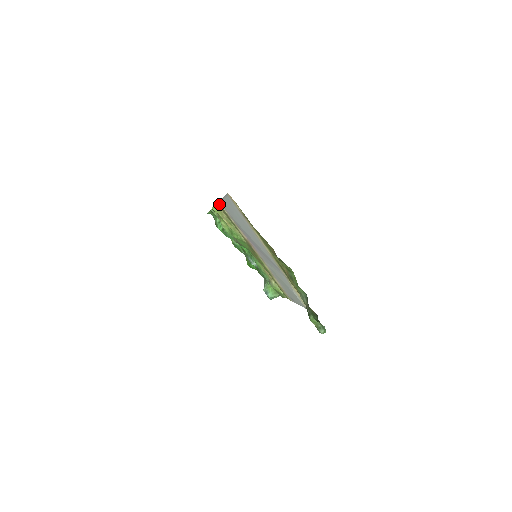
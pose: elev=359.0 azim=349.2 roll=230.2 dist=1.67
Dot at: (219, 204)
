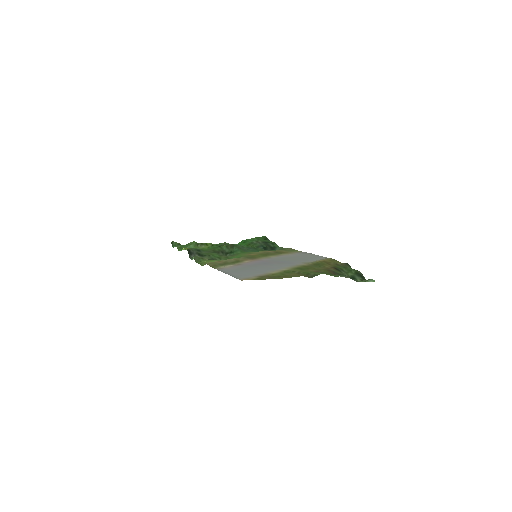
Dot at: (213, 267)
